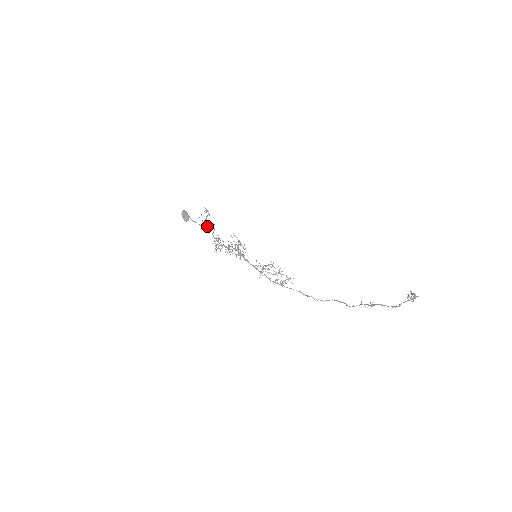
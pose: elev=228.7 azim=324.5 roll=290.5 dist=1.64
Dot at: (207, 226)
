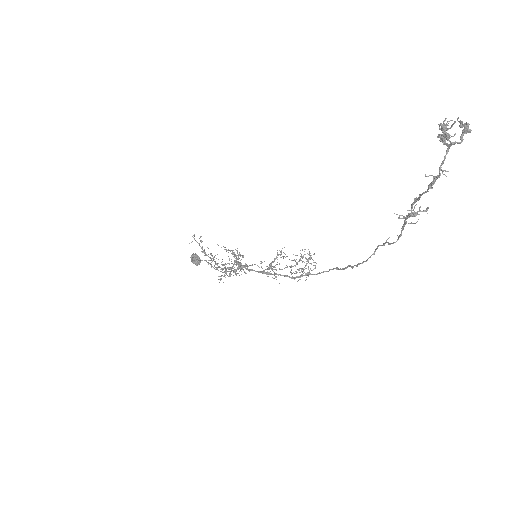
Dot at: occluded
